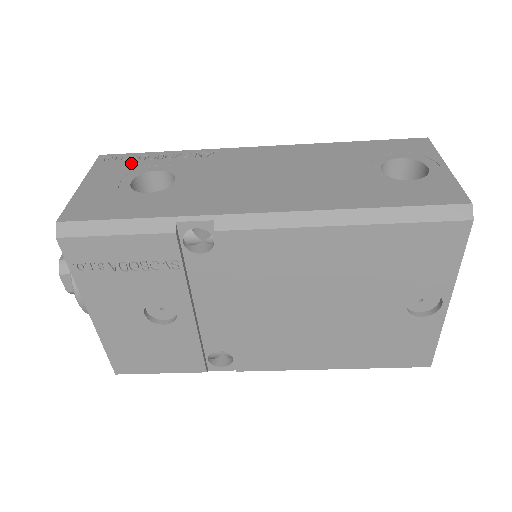
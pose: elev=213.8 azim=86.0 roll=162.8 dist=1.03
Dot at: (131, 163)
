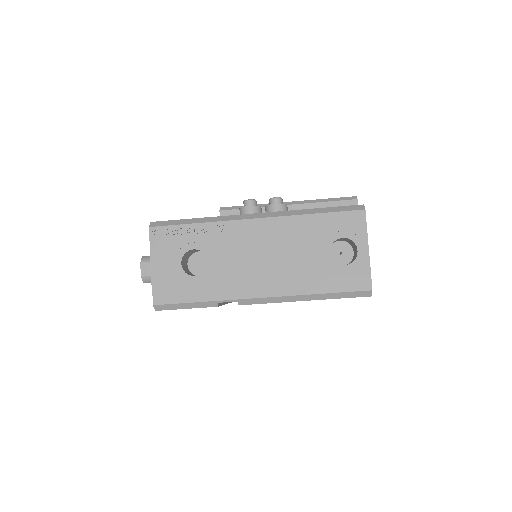
Dot at: (174, 240)
